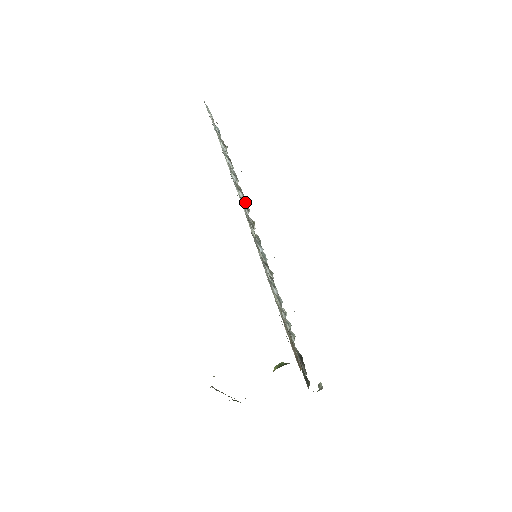
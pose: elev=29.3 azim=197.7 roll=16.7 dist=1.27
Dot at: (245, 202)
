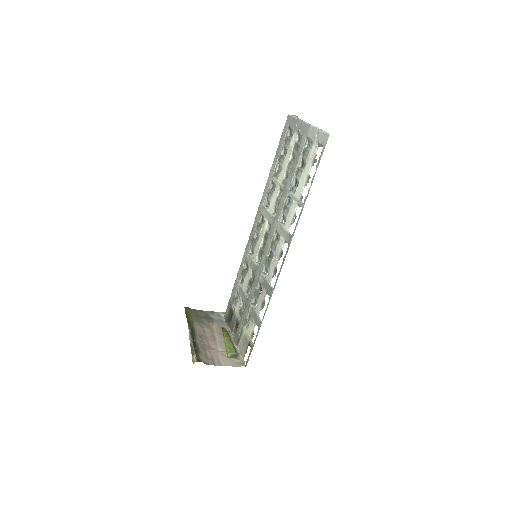
Dot at: occluded
